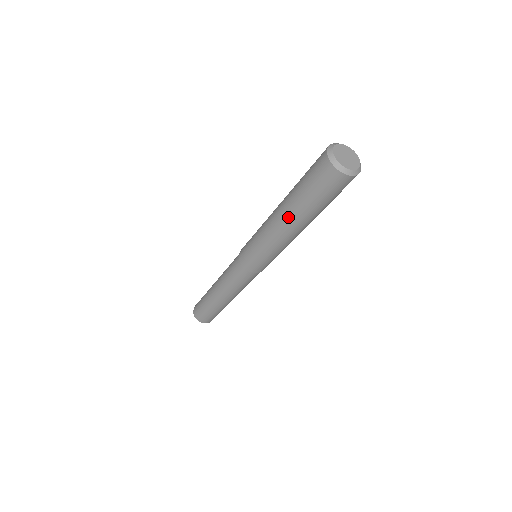
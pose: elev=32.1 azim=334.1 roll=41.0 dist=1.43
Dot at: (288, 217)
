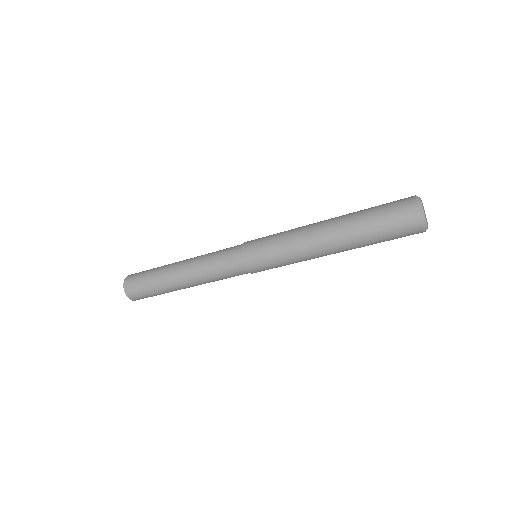
Dot at: (343, 250)
